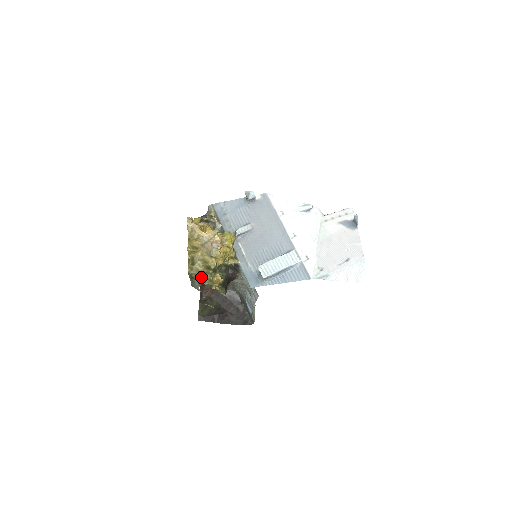
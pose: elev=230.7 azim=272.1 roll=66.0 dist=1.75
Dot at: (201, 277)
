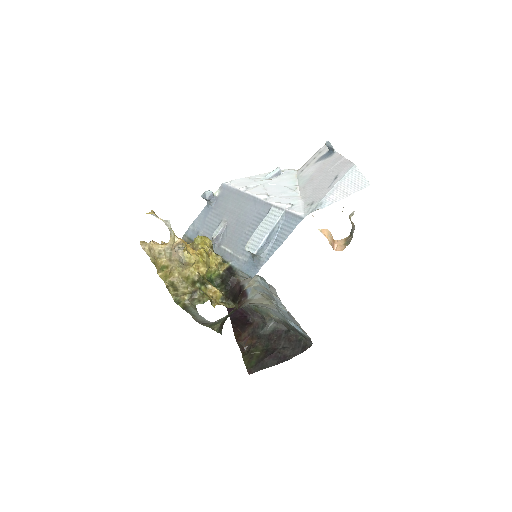
Dot at: (192, 299)
